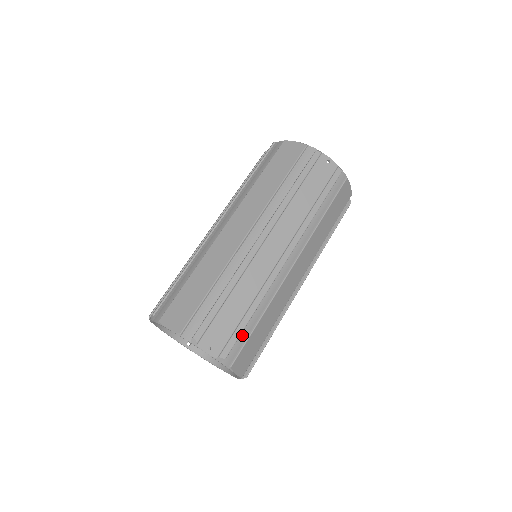
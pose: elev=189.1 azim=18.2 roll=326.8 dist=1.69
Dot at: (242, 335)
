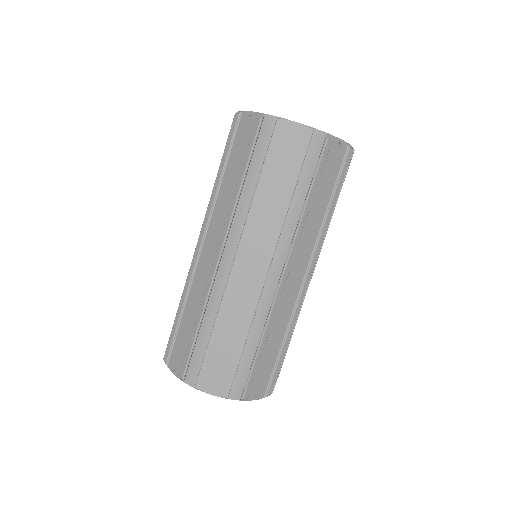
Dot at: occluded
